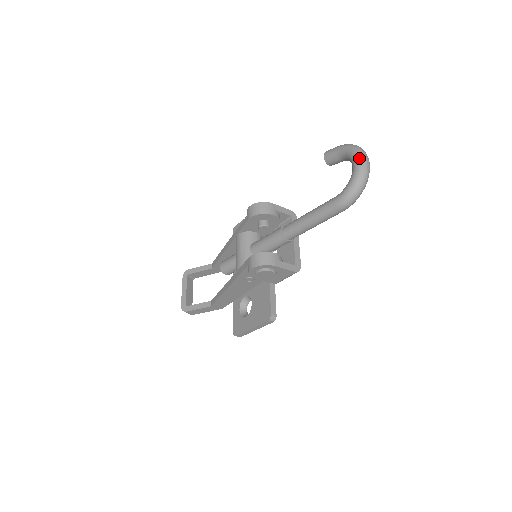
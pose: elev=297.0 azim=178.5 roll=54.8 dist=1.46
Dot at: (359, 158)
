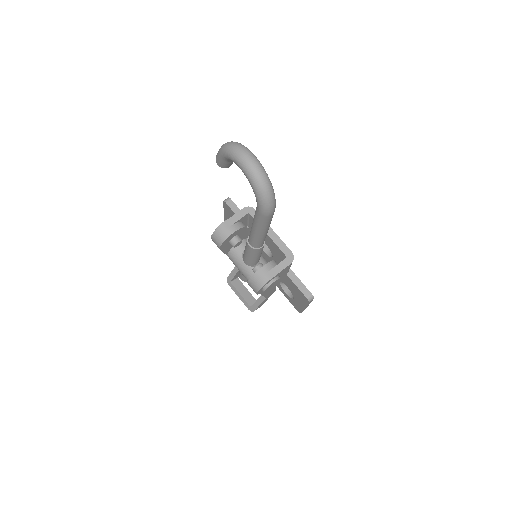
Dot at: (241, 164)
